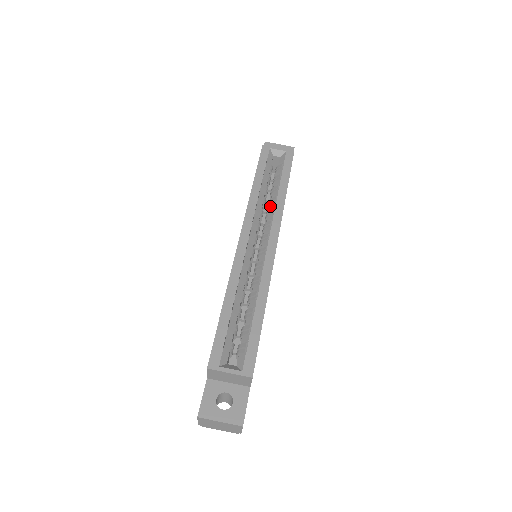
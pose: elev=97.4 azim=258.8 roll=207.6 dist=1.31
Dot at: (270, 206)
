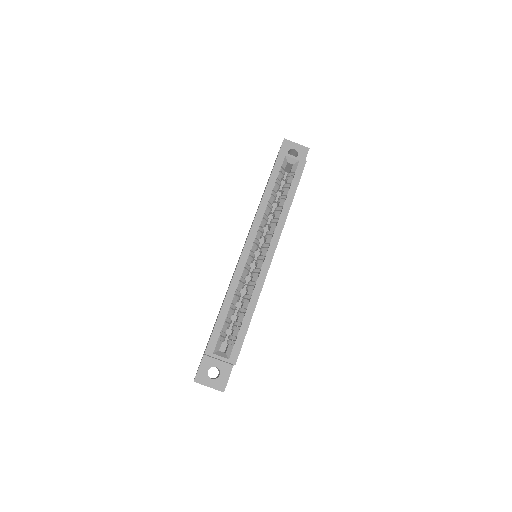
Dot at: (275, 216)
